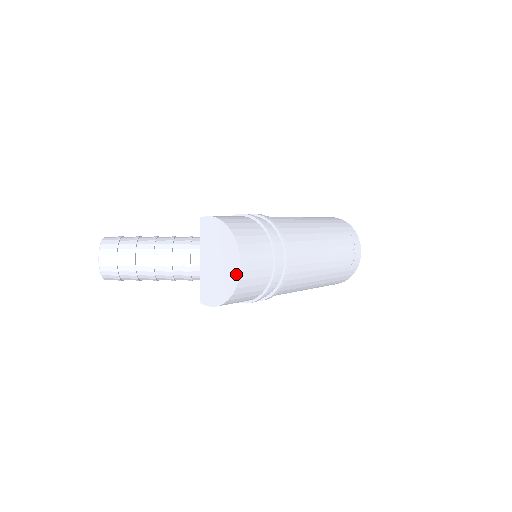
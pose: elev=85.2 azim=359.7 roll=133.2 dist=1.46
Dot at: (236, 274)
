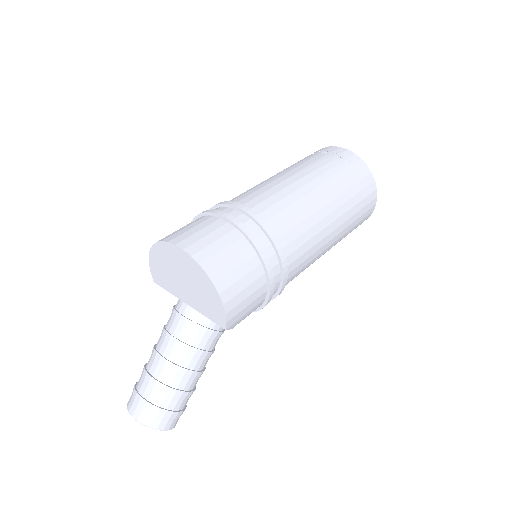
Dot at: (186, 257)
